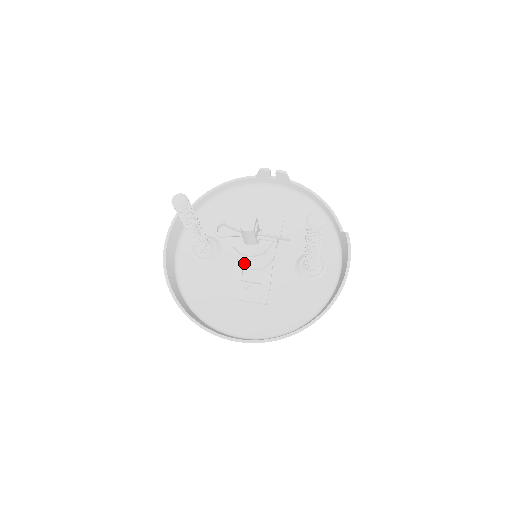
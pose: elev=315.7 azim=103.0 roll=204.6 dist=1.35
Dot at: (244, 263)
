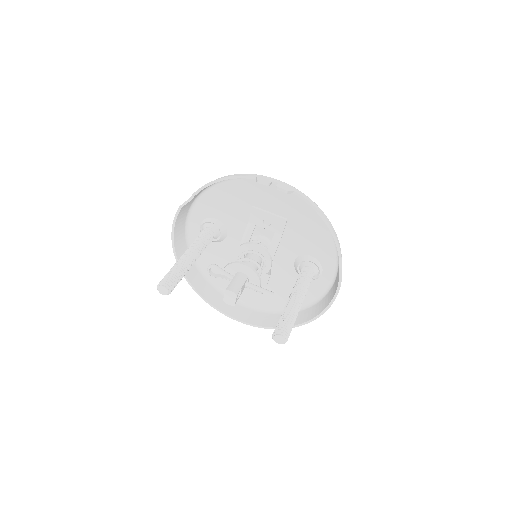
Dot at: occluded
